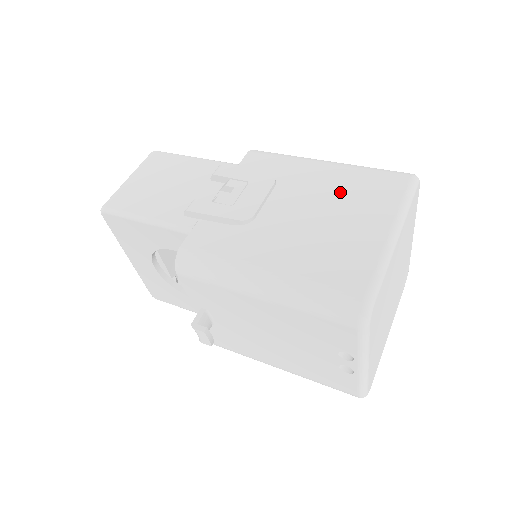
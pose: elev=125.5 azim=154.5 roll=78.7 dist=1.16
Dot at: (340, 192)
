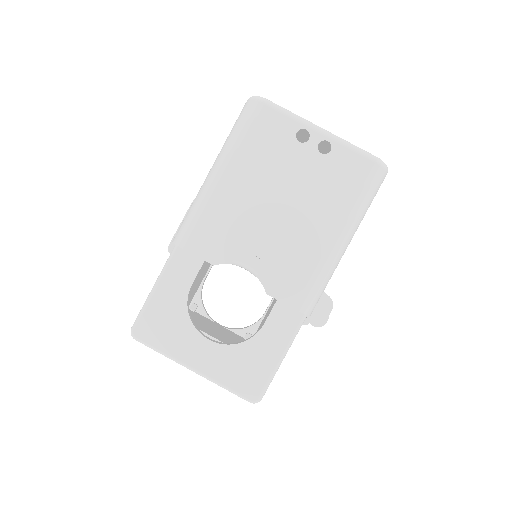
Dot at: occluded
